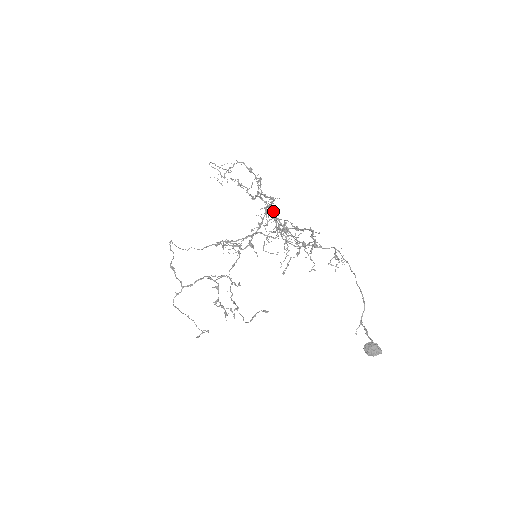
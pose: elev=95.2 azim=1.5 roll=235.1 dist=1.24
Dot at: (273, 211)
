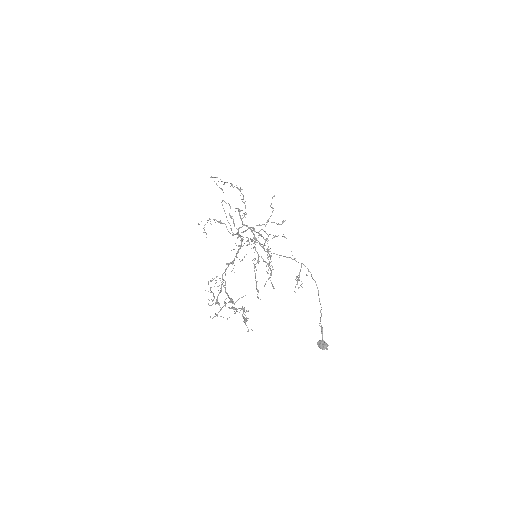
Dot at: occluded
